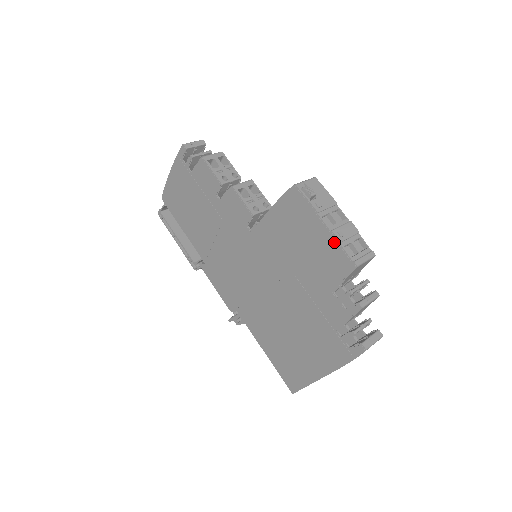
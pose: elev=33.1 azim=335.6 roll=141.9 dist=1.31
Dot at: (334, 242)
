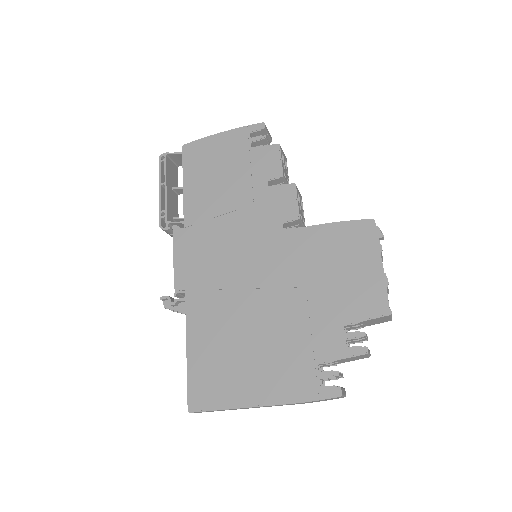
Dot at: (381, 283)
